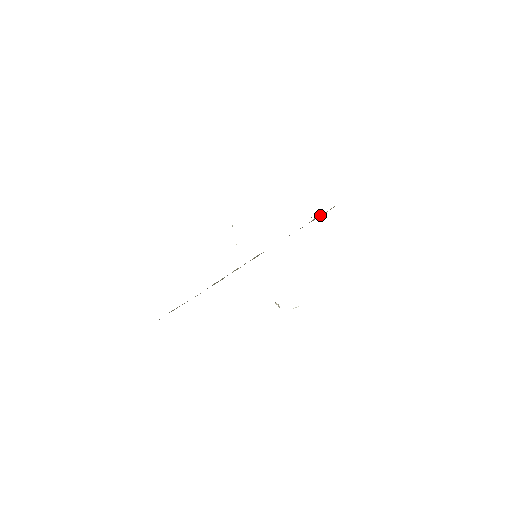
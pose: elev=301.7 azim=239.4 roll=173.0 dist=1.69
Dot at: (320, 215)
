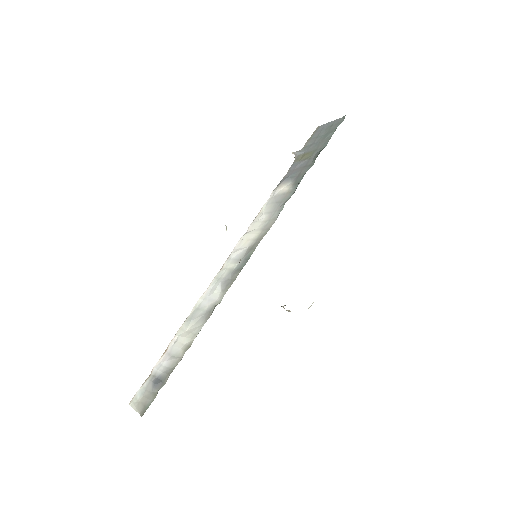
Dot at: occluded
